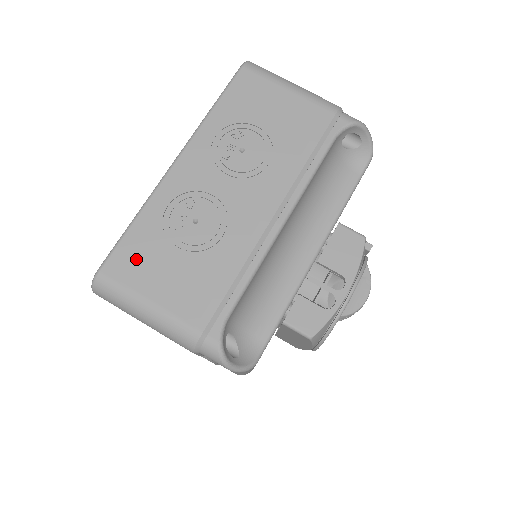
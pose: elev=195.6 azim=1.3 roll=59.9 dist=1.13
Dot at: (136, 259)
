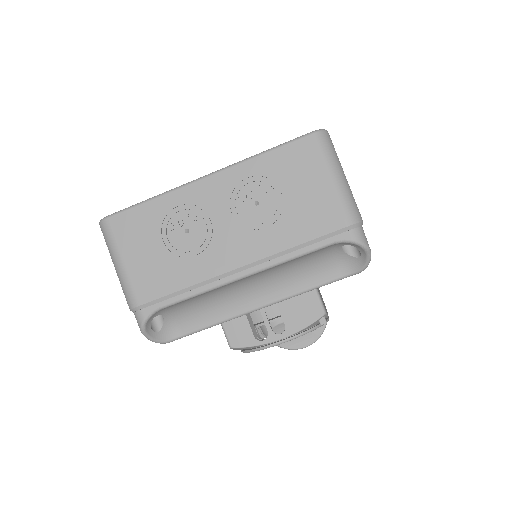
Dot at: (133, 228)
